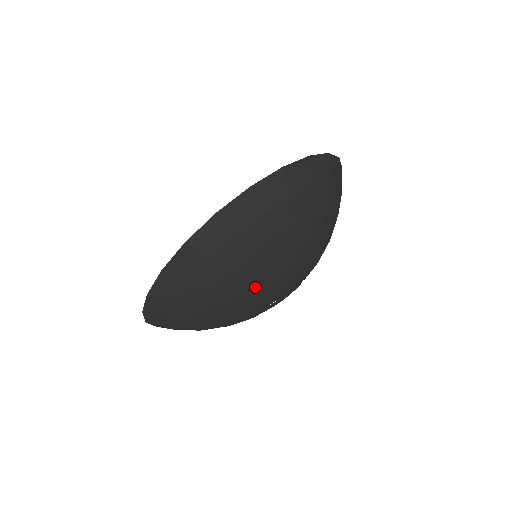
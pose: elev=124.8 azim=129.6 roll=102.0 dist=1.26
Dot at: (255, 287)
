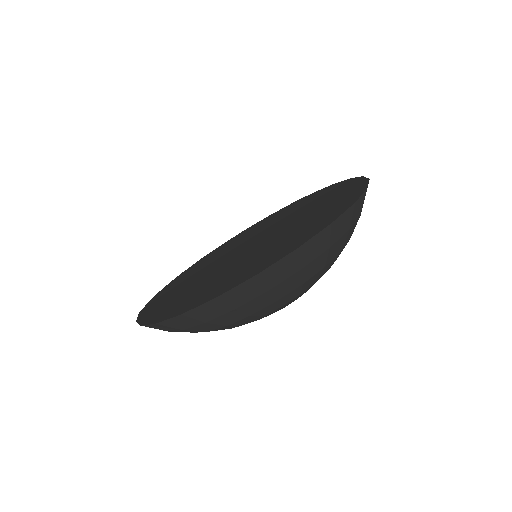
Dot at: occluded
